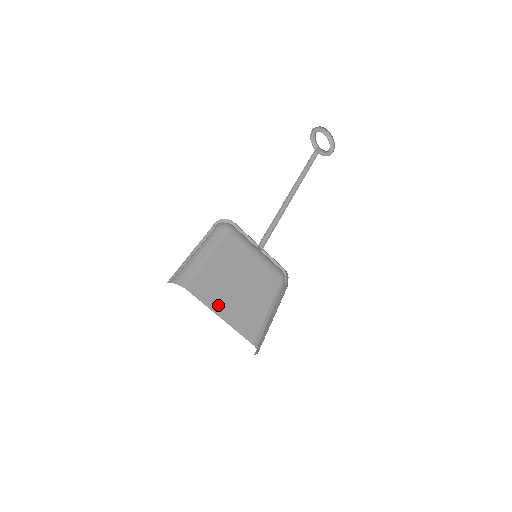
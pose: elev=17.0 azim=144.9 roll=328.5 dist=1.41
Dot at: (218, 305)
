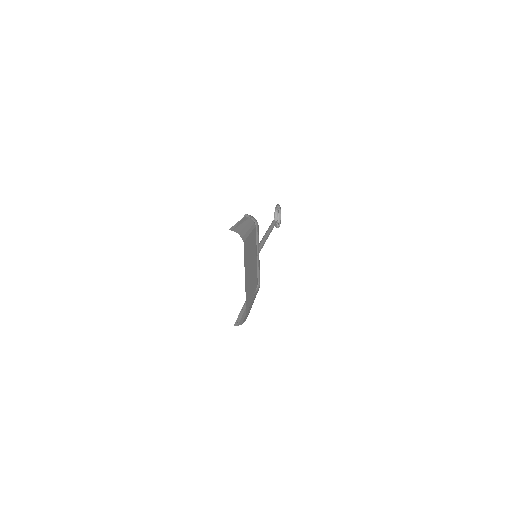
Dot at: (246, 270)
